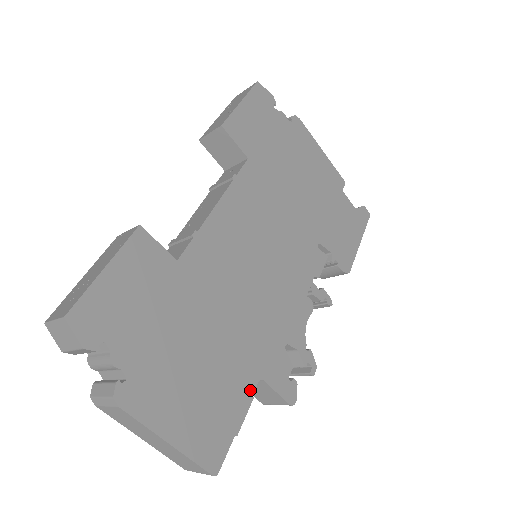
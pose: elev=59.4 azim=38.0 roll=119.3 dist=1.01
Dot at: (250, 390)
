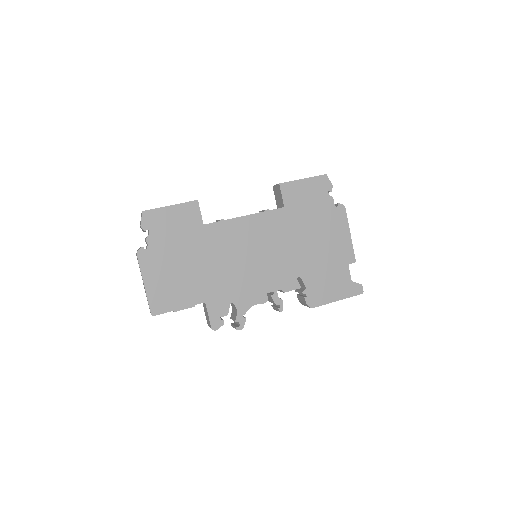
Dot at: (196, 302)
